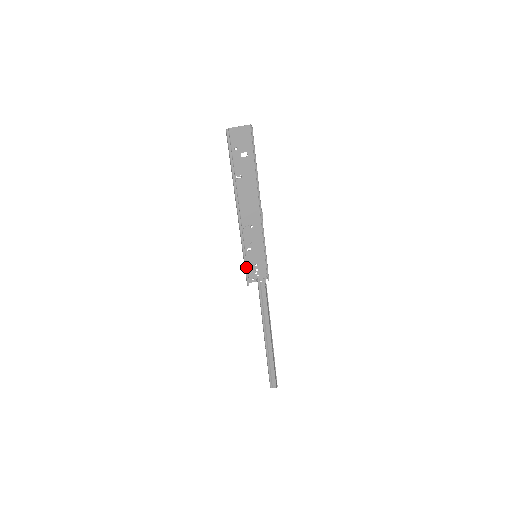
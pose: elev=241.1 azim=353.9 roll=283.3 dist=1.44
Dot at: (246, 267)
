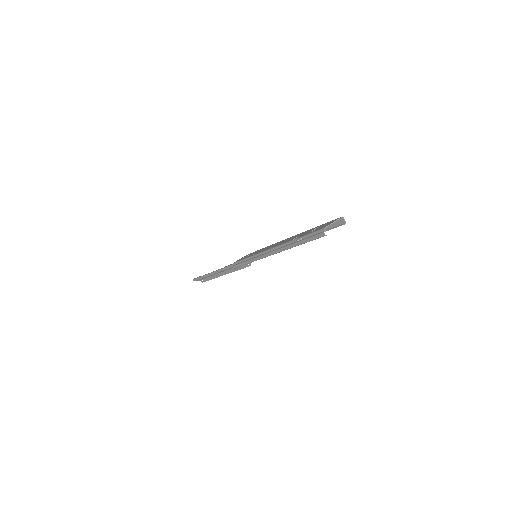
Dot at: occluded
